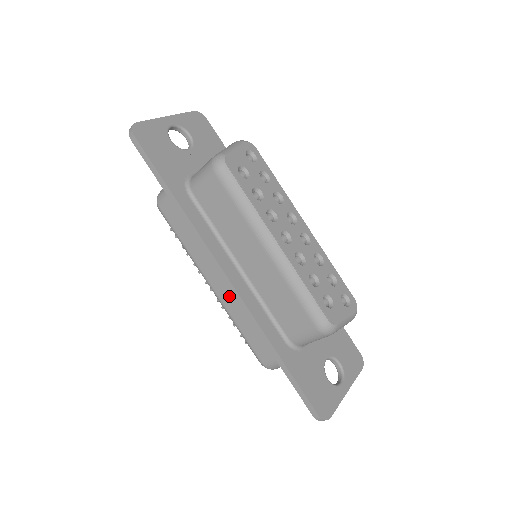
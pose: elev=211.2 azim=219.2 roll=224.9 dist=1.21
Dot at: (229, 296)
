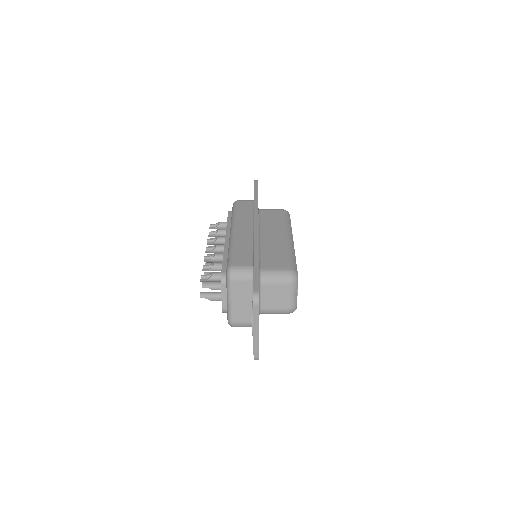
Dot at: (244, 235)
